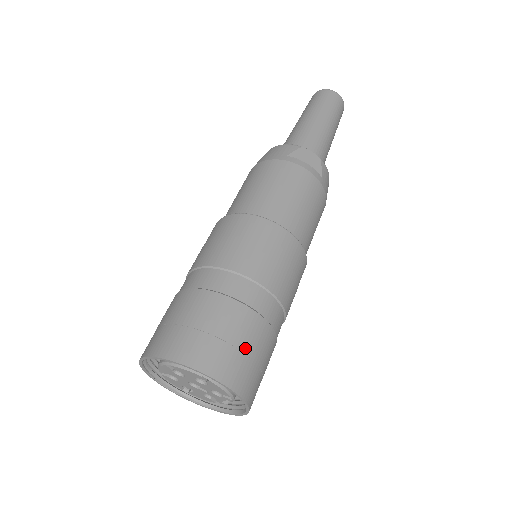
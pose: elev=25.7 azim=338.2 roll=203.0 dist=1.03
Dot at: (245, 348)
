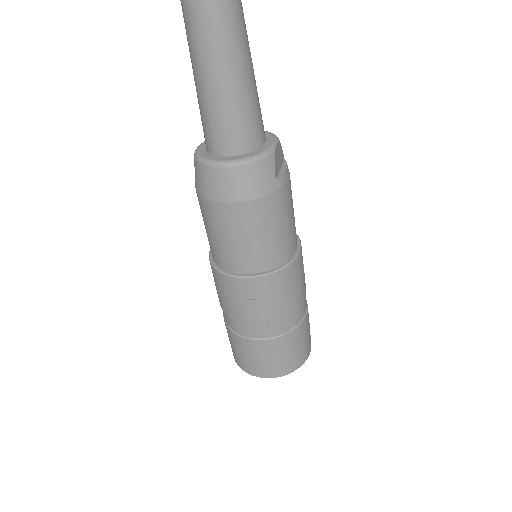
Dot at: occluded
